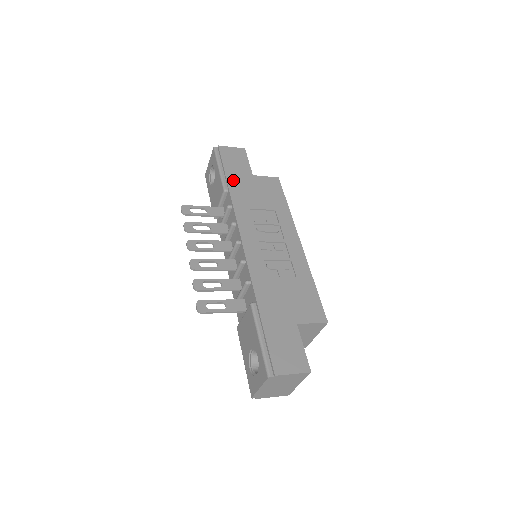
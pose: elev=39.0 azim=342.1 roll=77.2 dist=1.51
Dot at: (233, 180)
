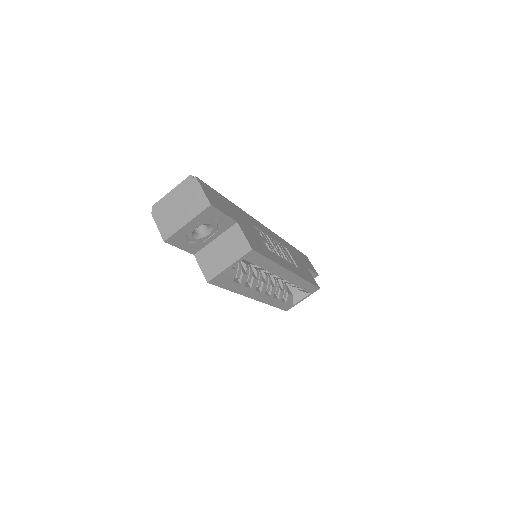
Dot at: (295, 250)
